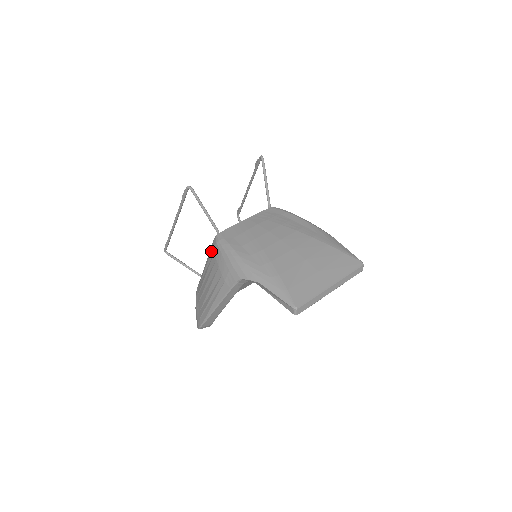
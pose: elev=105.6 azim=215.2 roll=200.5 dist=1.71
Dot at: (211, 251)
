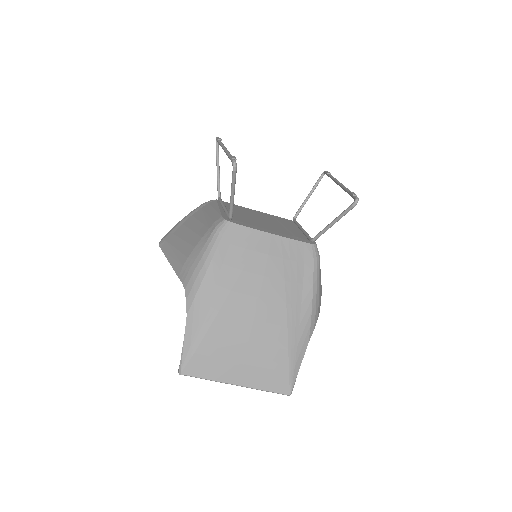
Dot at: (213, 220)
